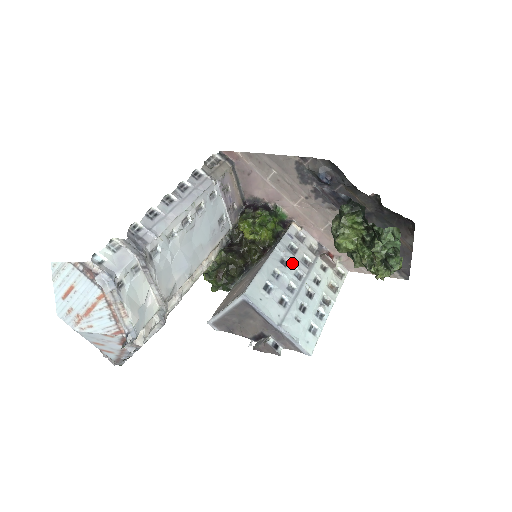
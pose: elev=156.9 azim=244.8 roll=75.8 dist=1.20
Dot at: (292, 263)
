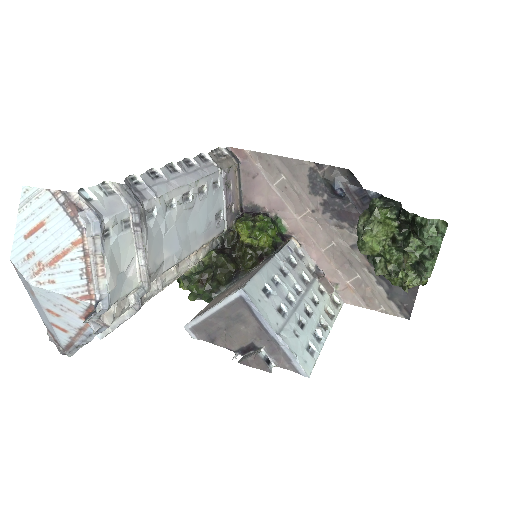
Dot at: (291, 275)
